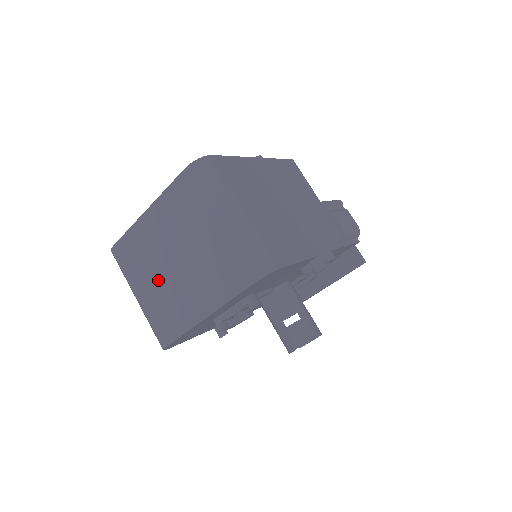
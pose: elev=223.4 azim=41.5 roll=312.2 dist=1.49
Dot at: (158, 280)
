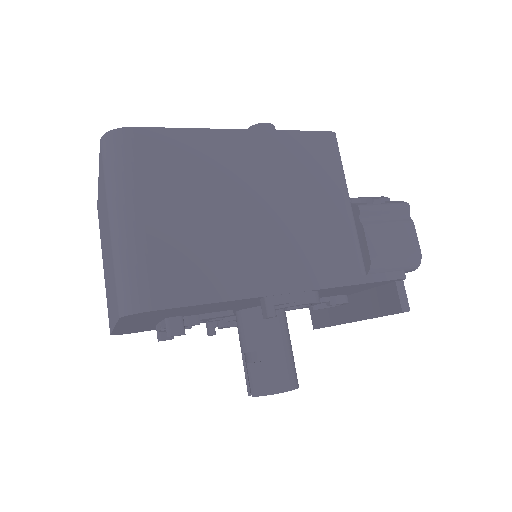
Dot at: occluded
